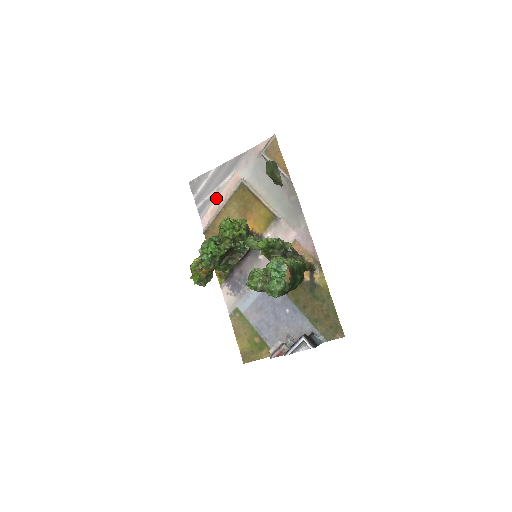
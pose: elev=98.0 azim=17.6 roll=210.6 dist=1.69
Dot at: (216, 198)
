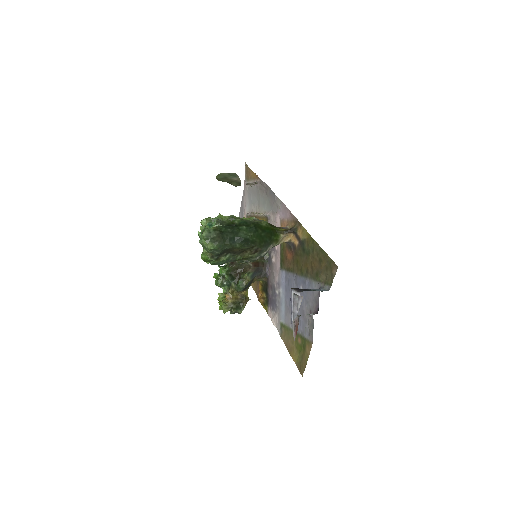
Dot at: occluded
